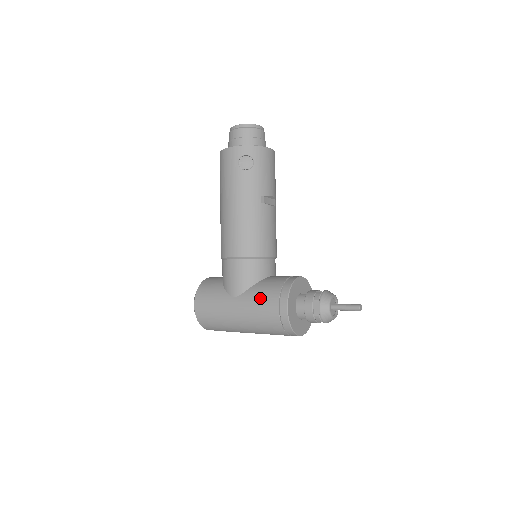
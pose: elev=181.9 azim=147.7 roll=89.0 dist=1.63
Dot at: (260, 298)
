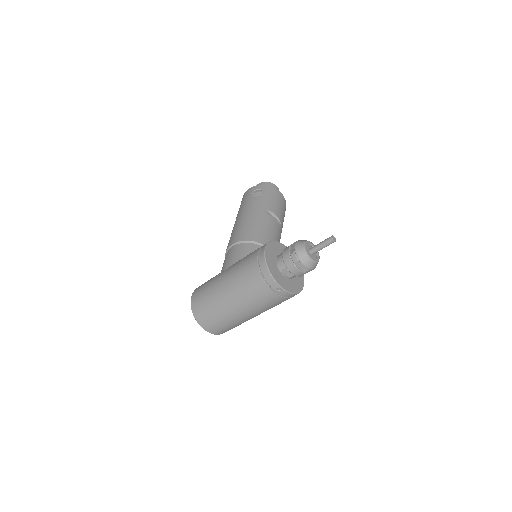
Dot at: (245, 257)
